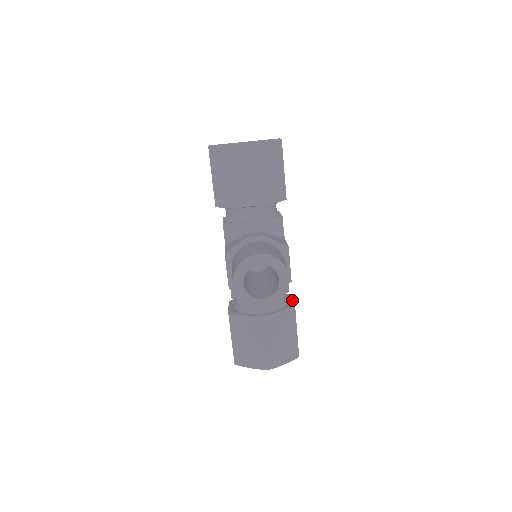
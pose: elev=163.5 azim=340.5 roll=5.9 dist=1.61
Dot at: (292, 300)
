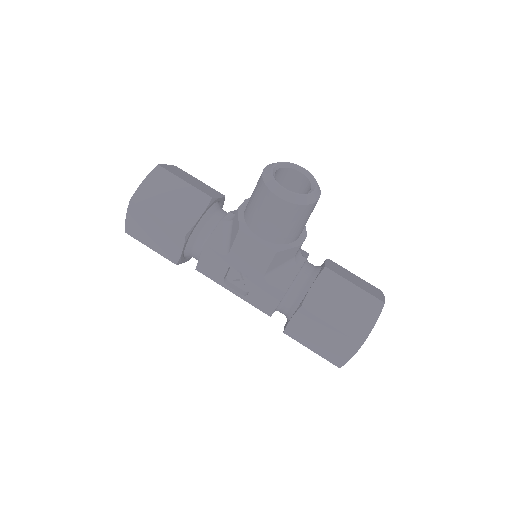
Dot at: occluded
